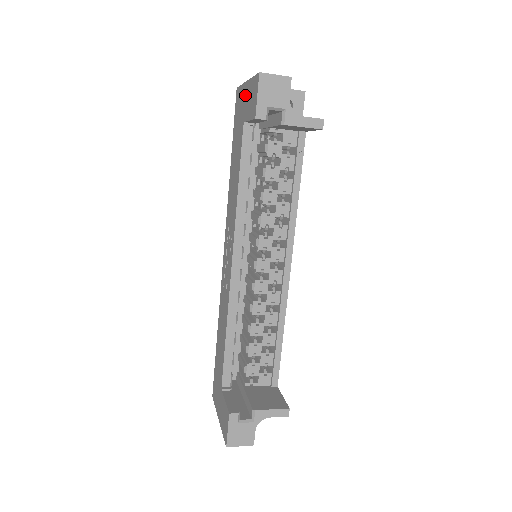
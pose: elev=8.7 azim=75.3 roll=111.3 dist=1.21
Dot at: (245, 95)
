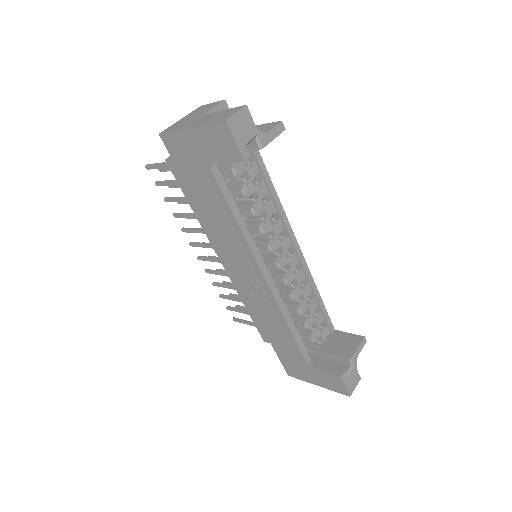
Dot at: (195, 141)
